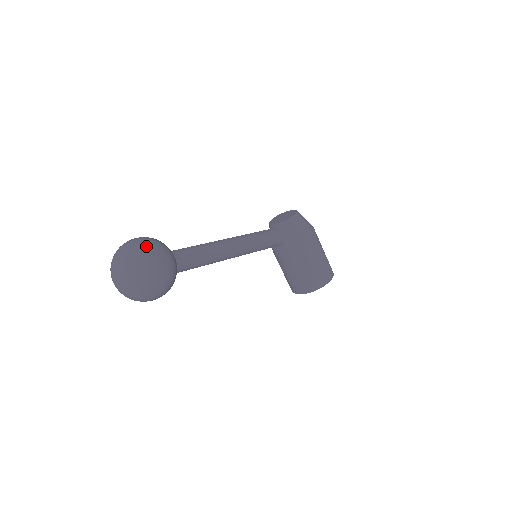
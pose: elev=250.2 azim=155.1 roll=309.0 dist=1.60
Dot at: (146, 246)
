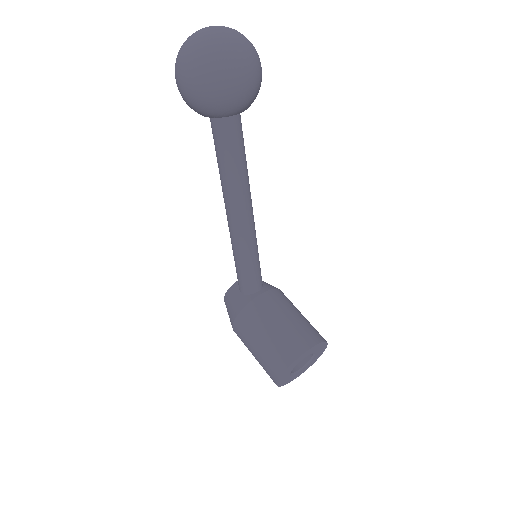
Dot at: occluded
